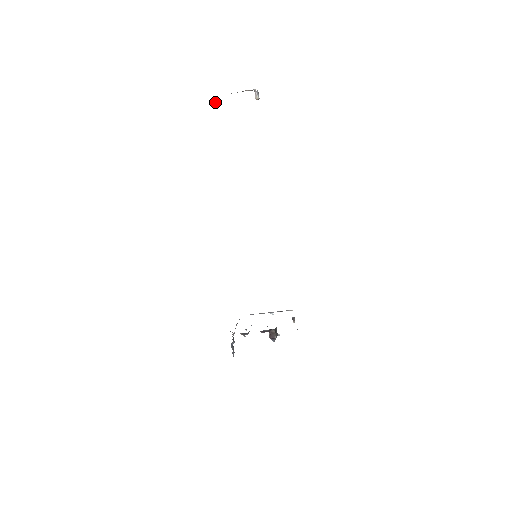
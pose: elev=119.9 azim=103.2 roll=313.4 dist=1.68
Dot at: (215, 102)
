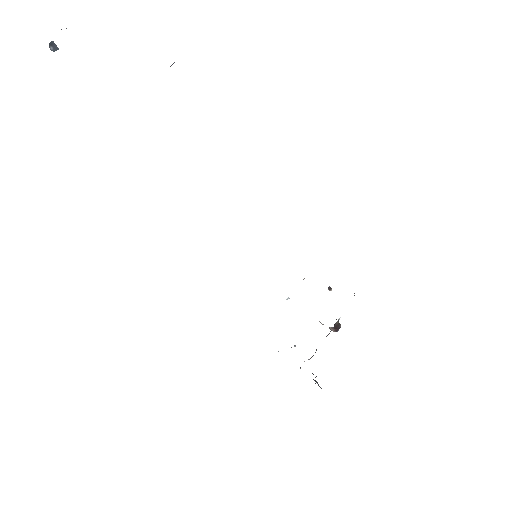
Dot at: occluded
